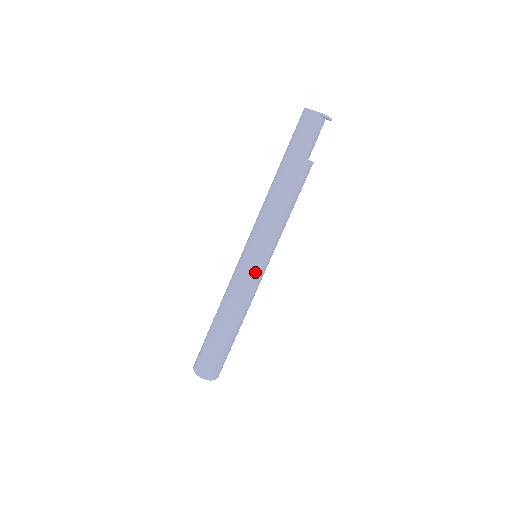
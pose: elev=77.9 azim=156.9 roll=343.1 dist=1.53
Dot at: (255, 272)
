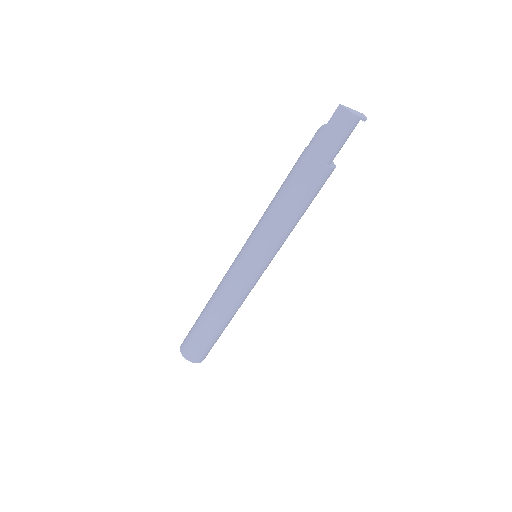
Dot at: (261, 275)
